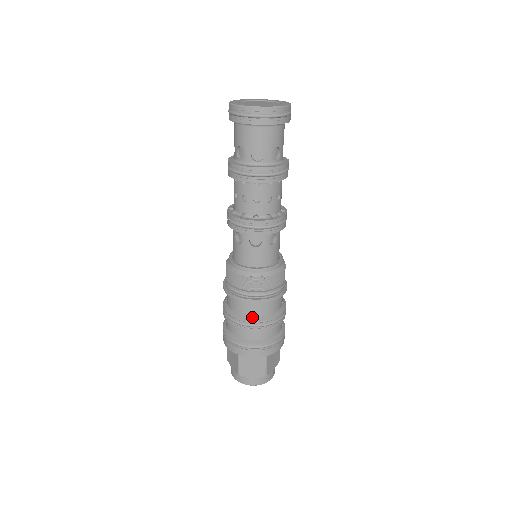
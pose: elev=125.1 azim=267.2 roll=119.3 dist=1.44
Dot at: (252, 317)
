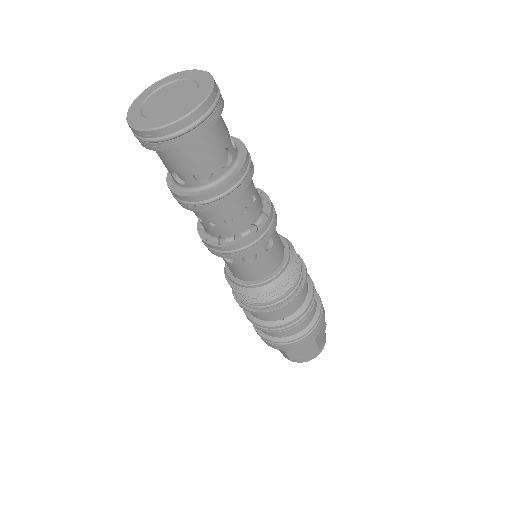
Dot at: (281, 320)
